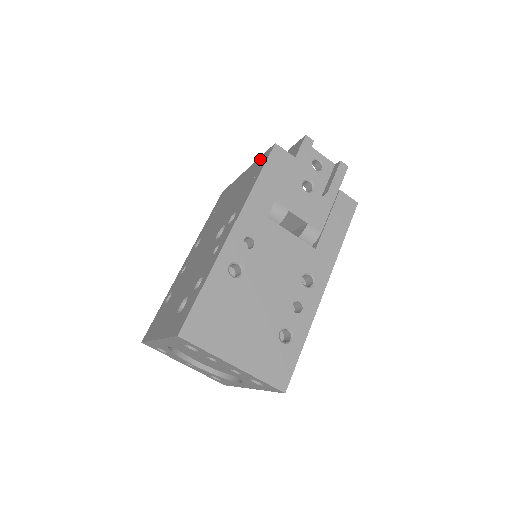
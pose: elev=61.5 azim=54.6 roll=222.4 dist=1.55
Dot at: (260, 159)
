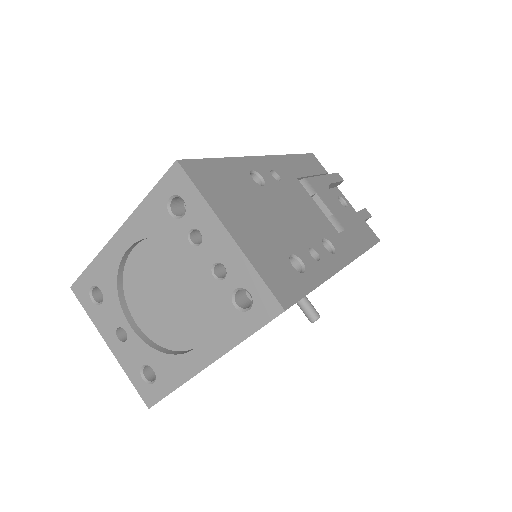
Dot at: occluded
